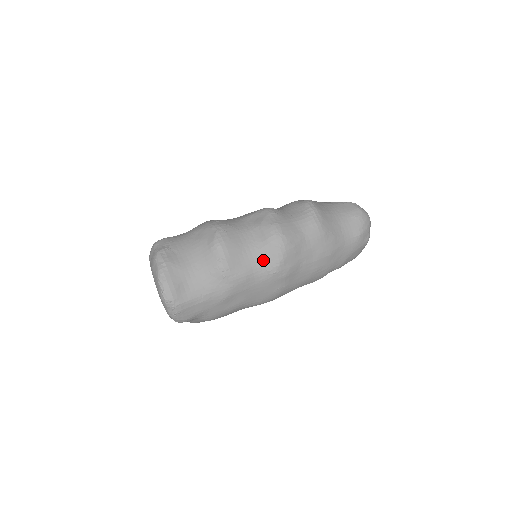
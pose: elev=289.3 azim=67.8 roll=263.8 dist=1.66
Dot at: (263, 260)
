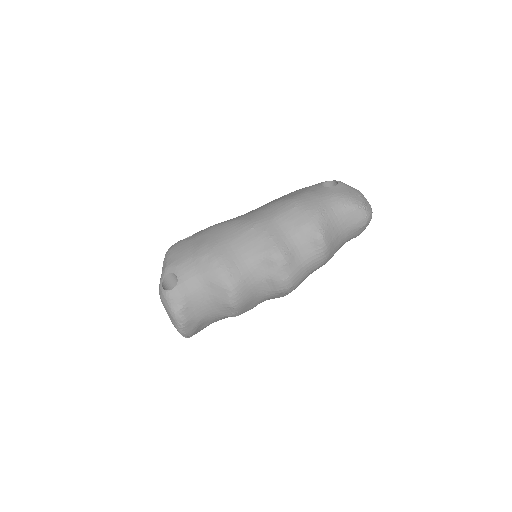
Dot at: (270, 298)
